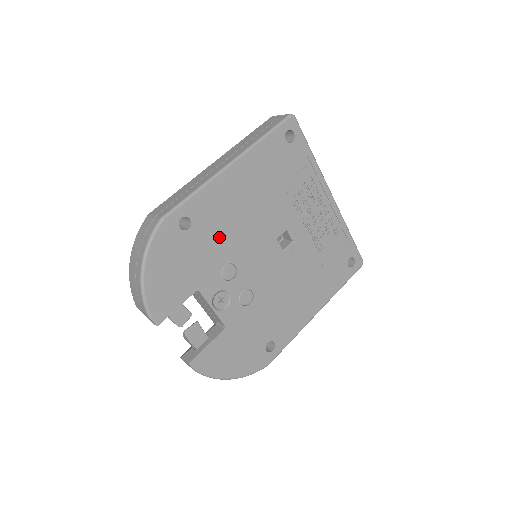
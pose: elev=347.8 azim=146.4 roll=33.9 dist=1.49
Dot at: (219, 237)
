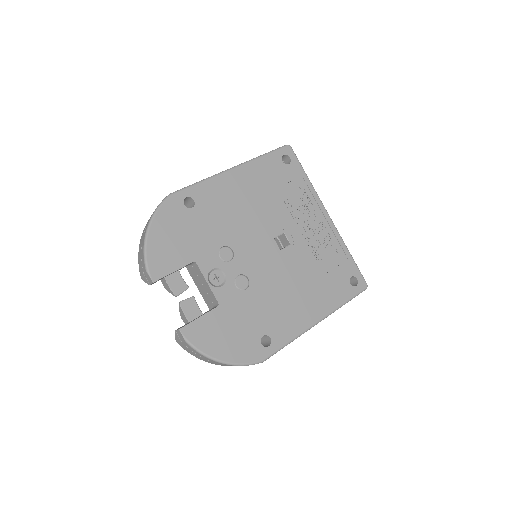
Dot at: (219, 222)
